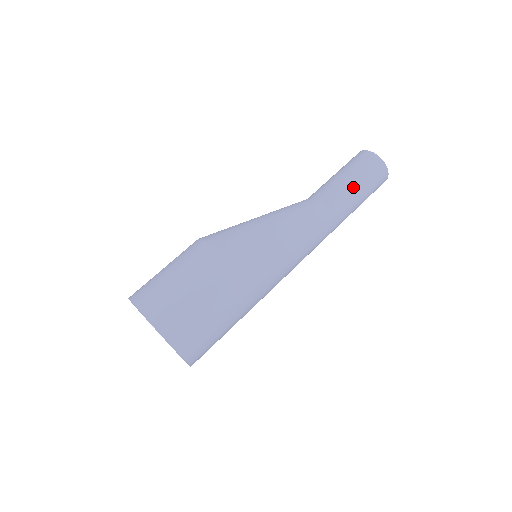
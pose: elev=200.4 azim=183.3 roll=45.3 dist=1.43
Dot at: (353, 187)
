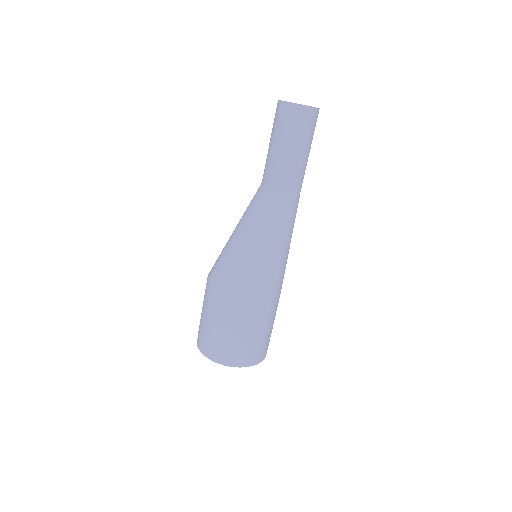
Dot at: (303, 156)
